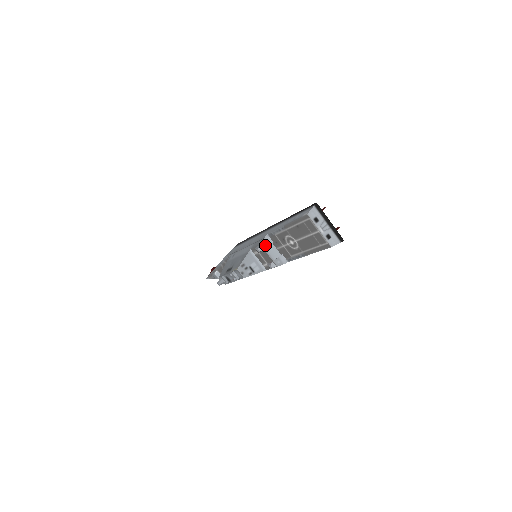
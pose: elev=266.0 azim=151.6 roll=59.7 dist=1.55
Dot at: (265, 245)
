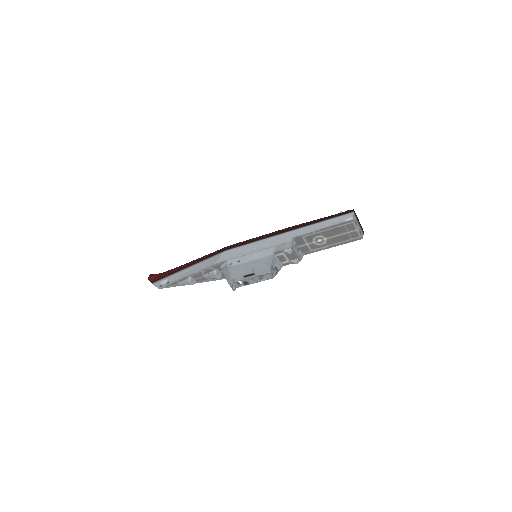
Dot at: (293, 247)
